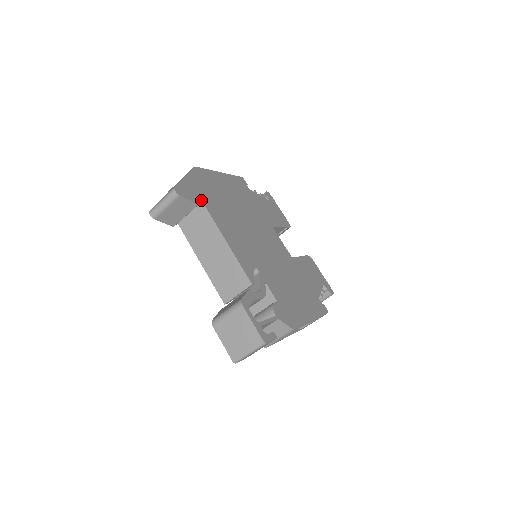
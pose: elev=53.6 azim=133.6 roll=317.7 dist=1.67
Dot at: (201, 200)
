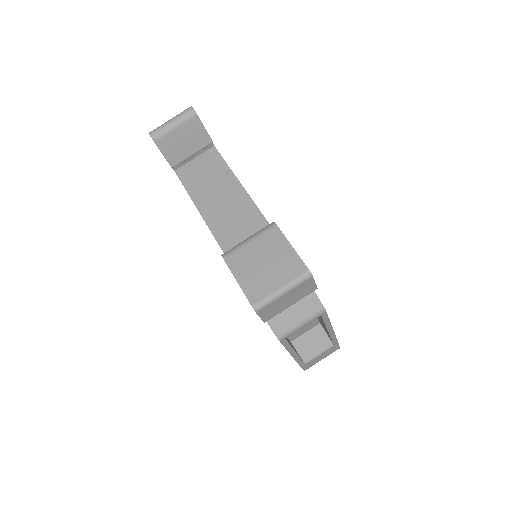
Dot at: occluded
